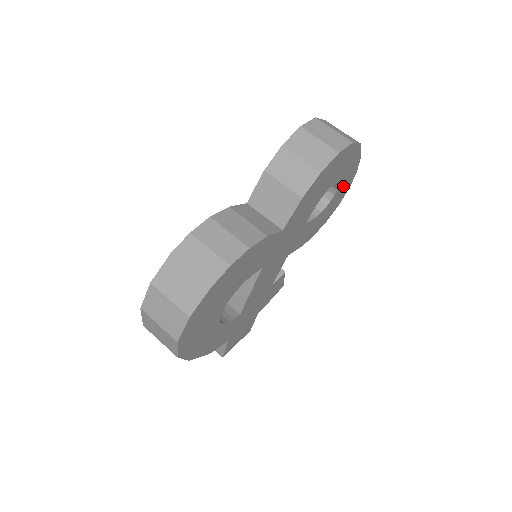
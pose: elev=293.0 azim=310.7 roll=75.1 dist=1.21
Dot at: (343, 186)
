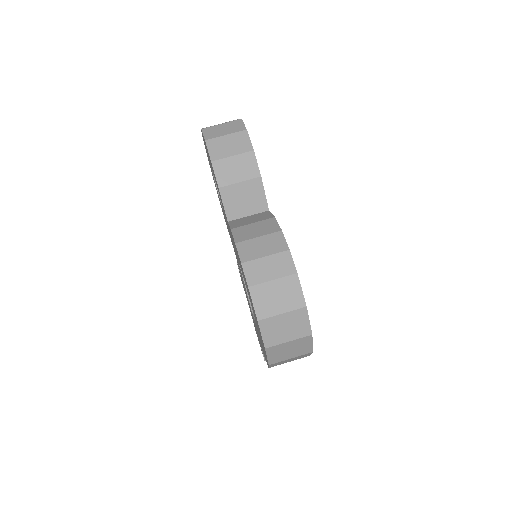
Dot at: occluded
